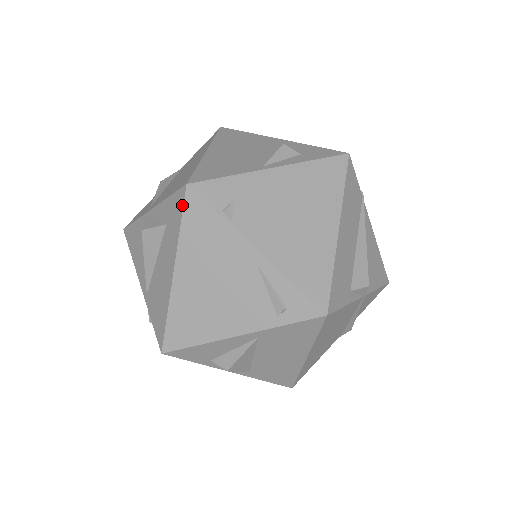
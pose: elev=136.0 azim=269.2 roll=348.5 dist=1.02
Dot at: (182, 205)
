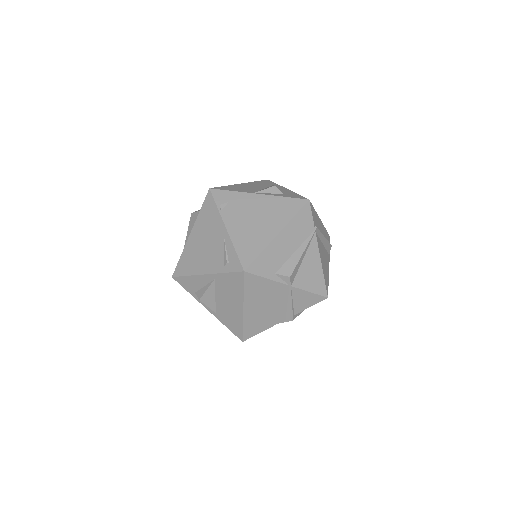
Dot at: (205, 199)
